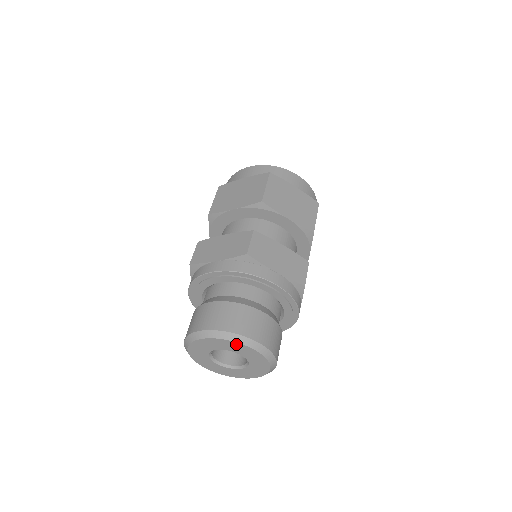
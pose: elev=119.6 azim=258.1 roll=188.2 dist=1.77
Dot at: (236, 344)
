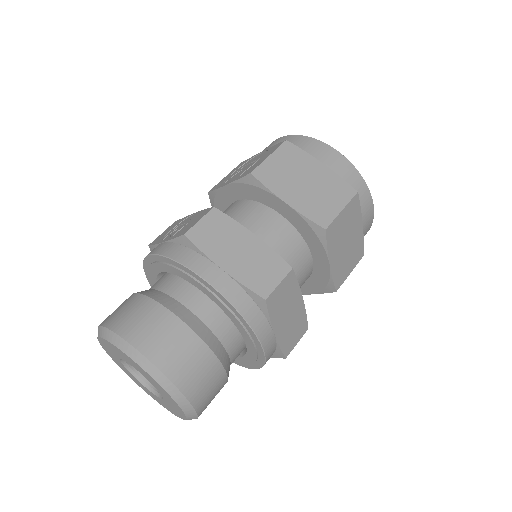
Dot at: (169, 396)
